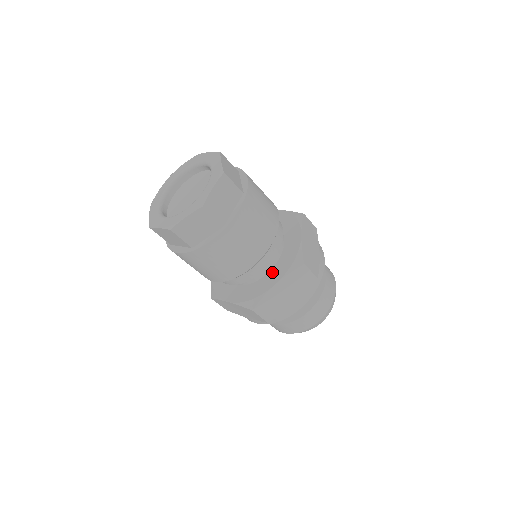
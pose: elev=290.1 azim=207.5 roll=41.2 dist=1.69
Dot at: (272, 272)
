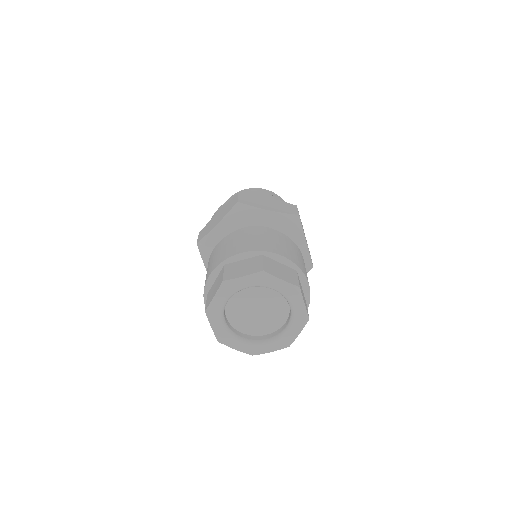
Dot at: occluded
